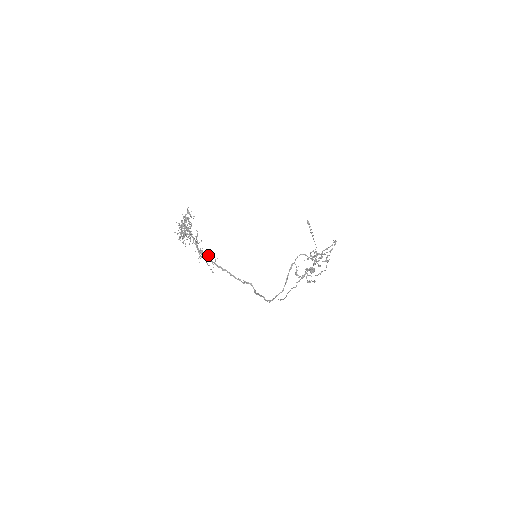
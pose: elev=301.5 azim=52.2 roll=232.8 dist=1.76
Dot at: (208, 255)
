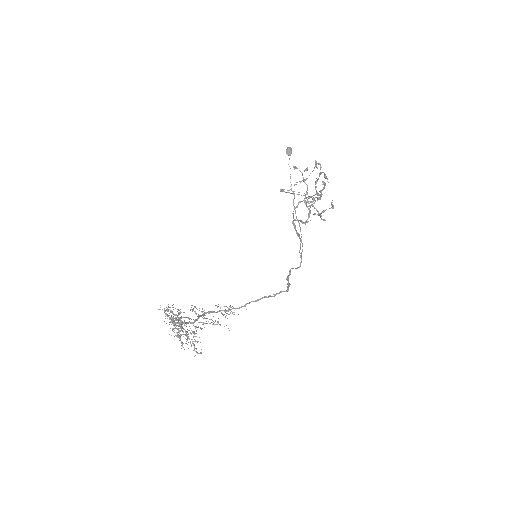
Dot at: (217, 306)
